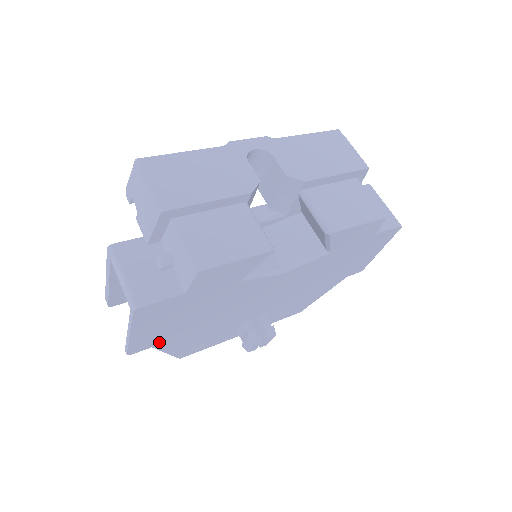
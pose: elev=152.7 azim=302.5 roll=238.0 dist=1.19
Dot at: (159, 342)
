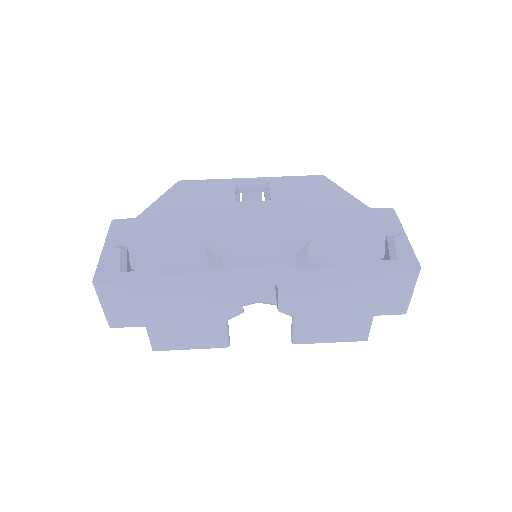
Dot at: occluded
